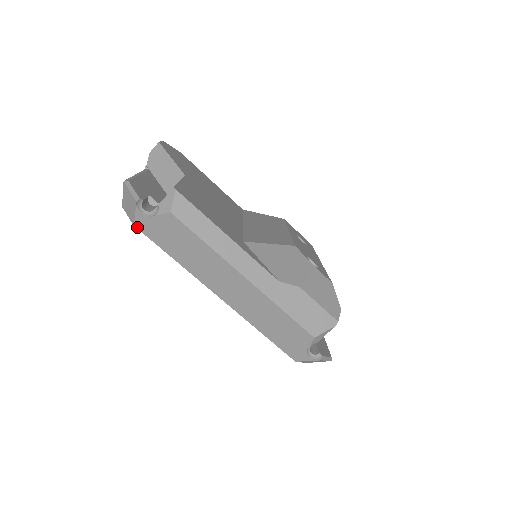
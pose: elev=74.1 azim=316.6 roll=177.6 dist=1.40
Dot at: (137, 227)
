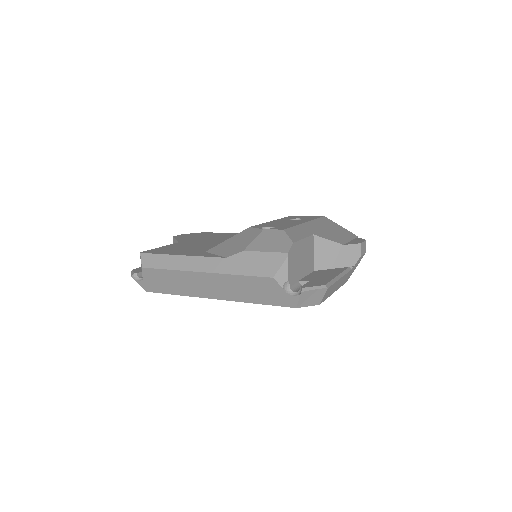
Dot at: (148, 291)
